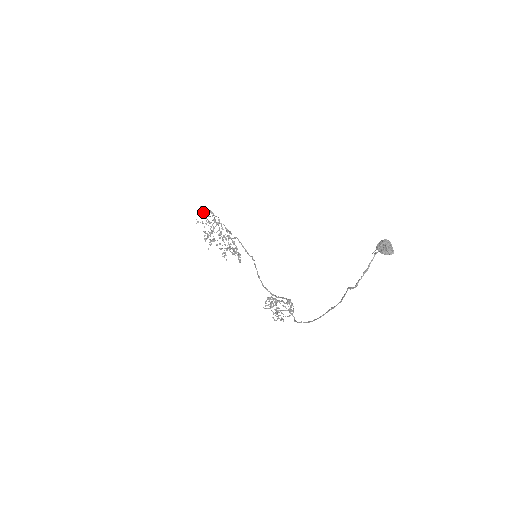
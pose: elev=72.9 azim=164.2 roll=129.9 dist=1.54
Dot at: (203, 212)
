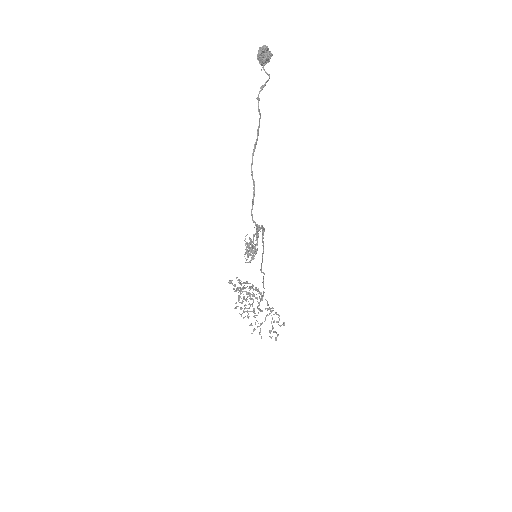
Dot at: (230, 283)
